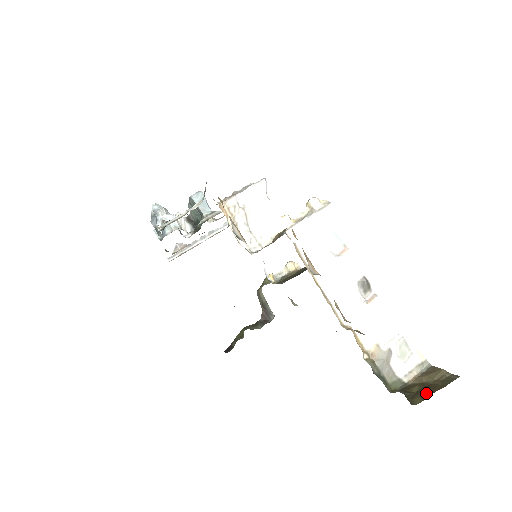
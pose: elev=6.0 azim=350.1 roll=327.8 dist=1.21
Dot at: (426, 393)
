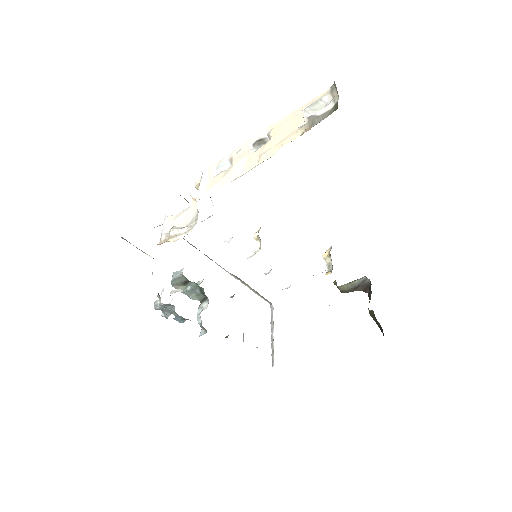
Dot at: occluded
